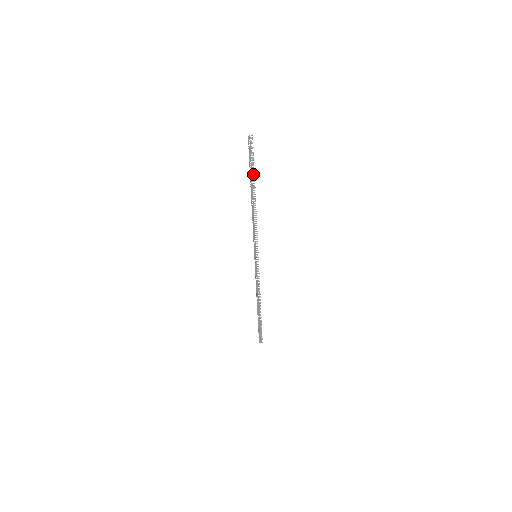
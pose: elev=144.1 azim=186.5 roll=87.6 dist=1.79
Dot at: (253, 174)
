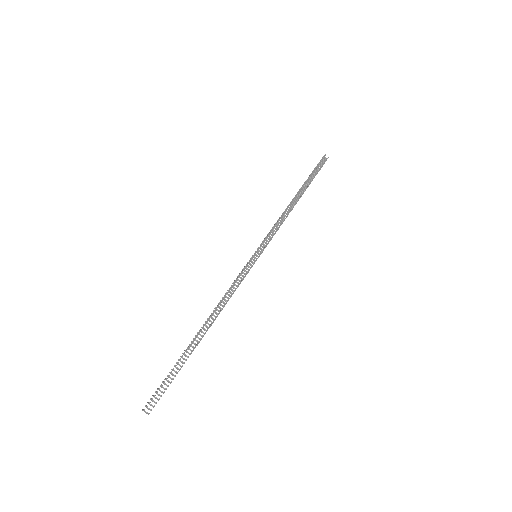
Dot at: (181, 357)
